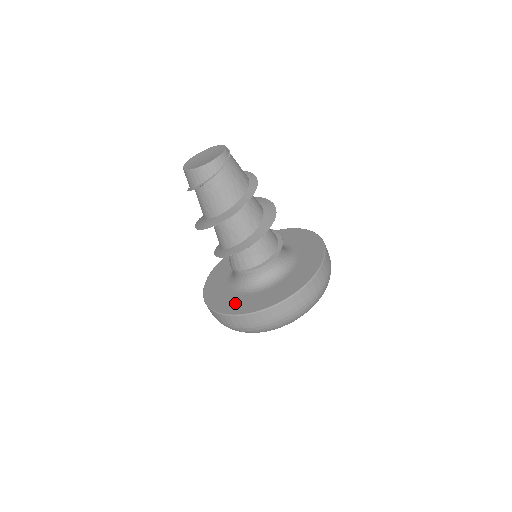
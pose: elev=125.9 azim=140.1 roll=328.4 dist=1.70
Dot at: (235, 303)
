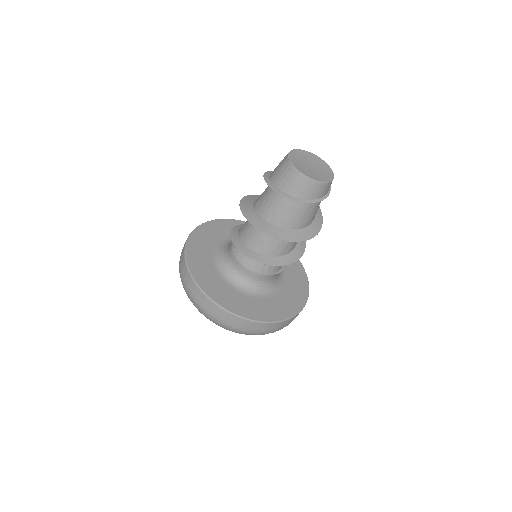
Dot at: (275, 308)
